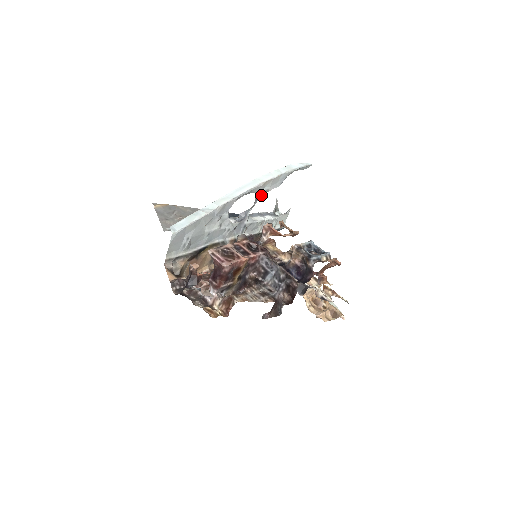
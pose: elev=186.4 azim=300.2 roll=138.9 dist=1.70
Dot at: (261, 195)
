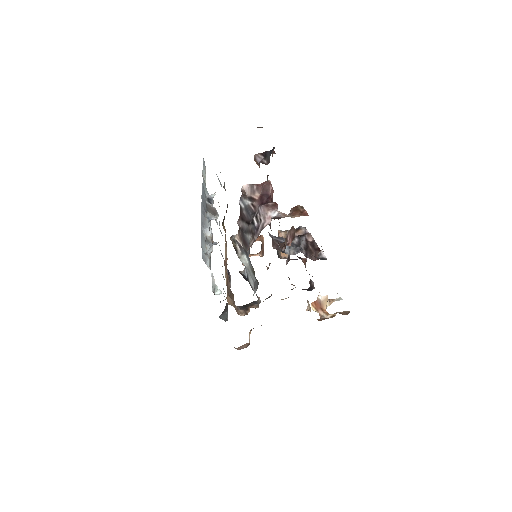
Dot at: occluded
